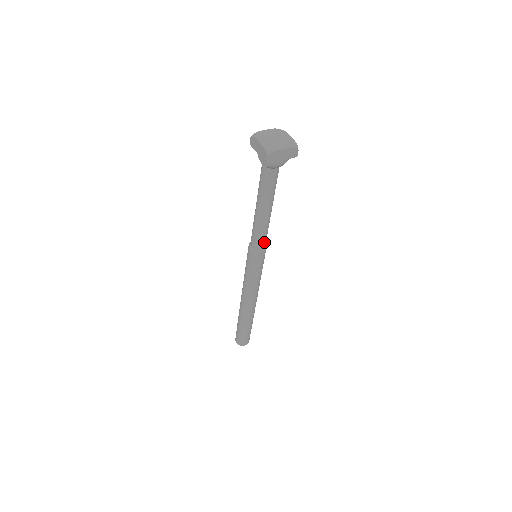
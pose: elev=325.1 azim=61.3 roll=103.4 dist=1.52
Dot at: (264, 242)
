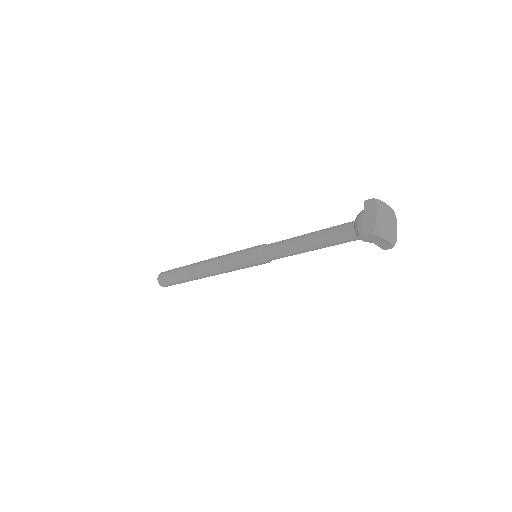
Dot at: occluded
